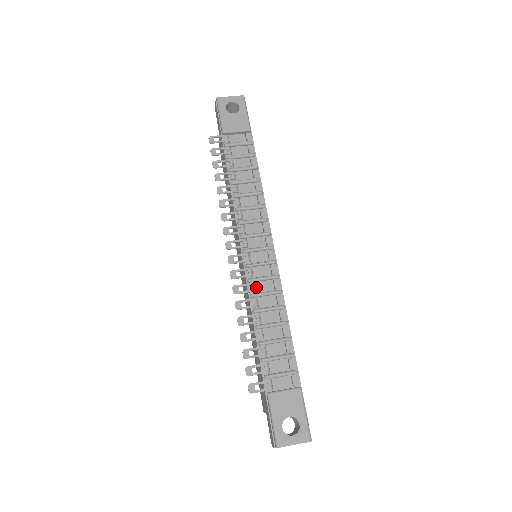
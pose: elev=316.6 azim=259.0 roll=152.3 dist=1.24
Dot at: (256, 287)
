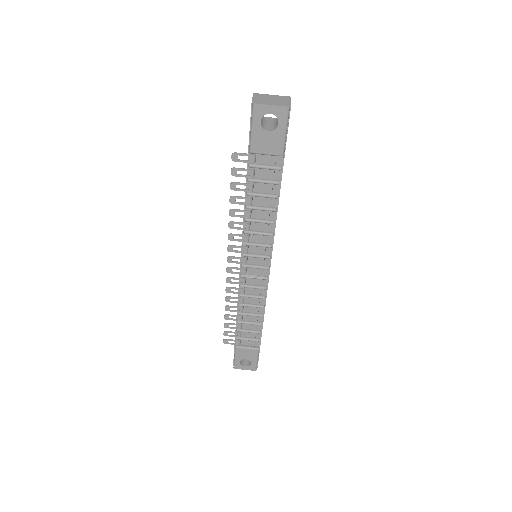
Dot at: (246, 290)
